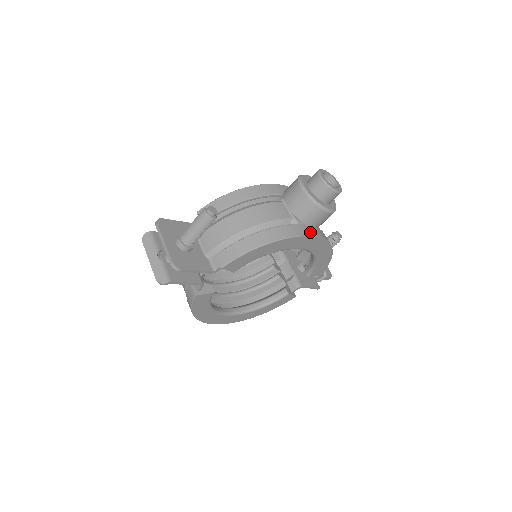
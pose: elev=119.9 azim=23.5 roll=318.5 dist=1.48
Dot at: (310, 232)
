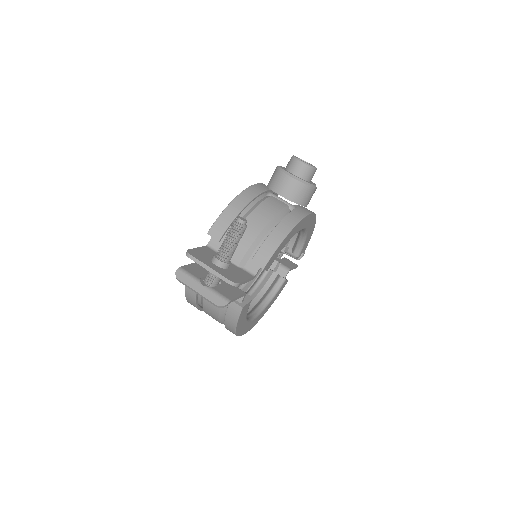
Dot at: (307, 211)
